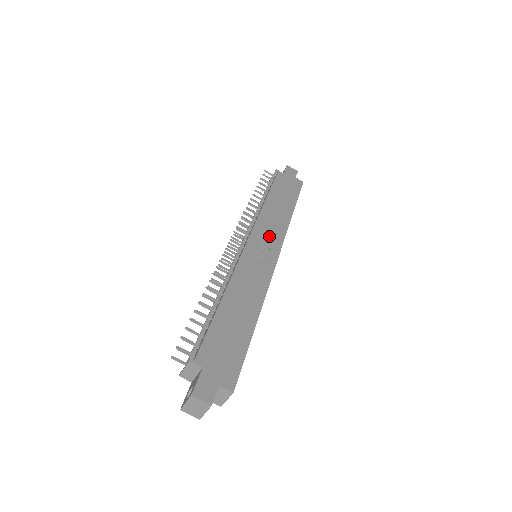
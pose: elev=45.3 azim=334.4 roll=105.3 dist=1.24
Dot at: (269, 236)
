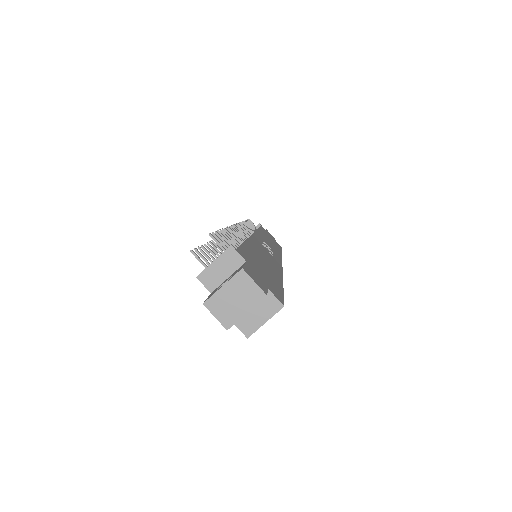
Dot at: (270, 247)
